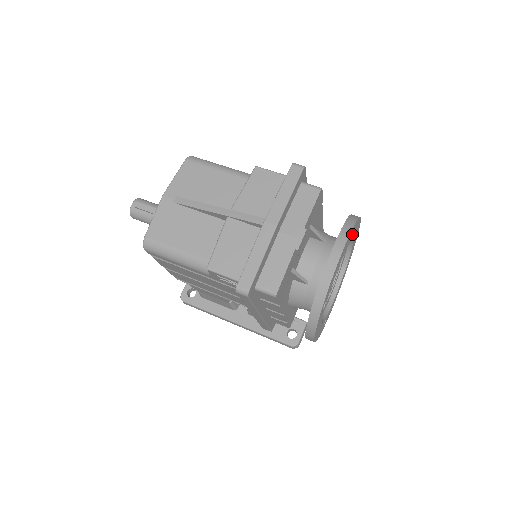
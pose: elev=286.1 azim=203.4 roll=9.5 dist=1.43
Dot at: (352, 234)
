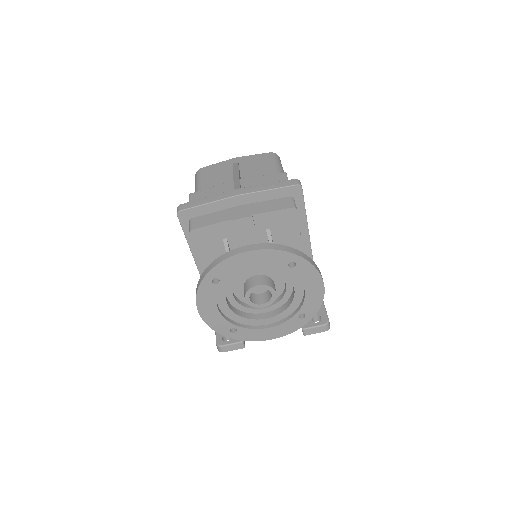
Dot at: (292, 267)
